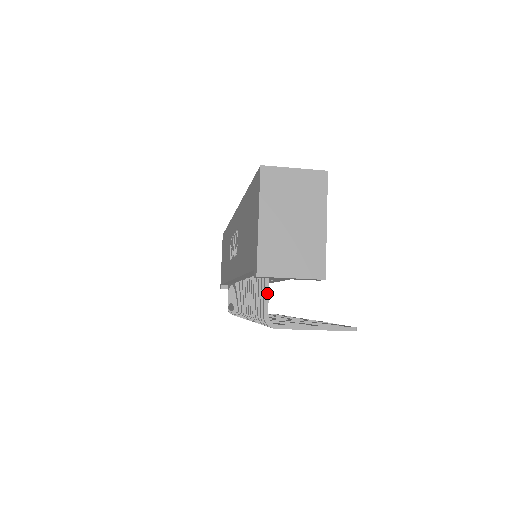
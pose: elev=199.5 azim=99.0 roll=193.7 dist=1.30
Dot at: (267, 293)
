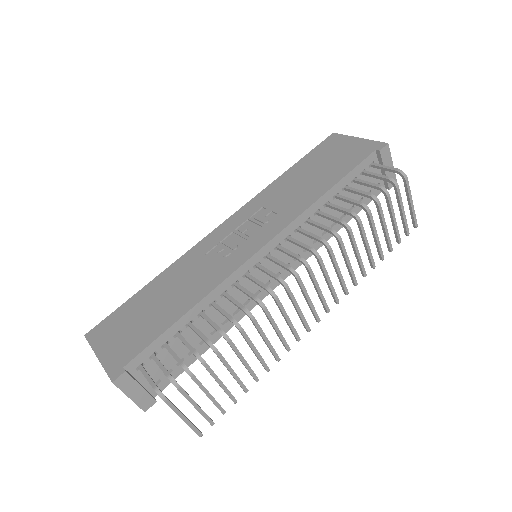
Dot at: (385, 167)
